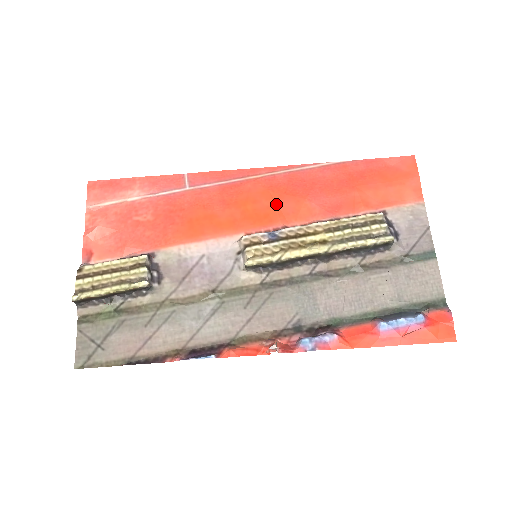
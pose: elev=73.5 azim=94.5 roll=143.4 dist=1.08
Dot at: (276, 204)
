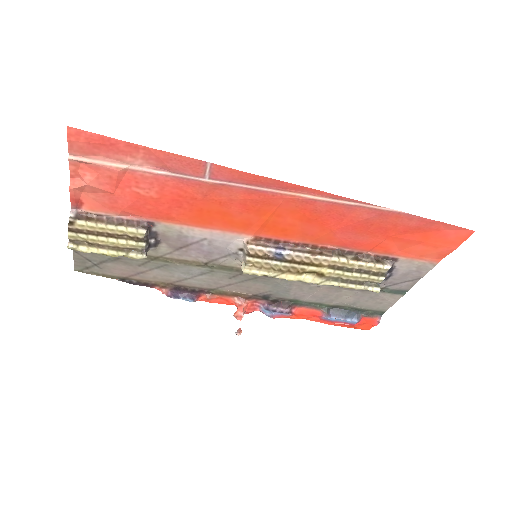
Dot at: (300, 224)
